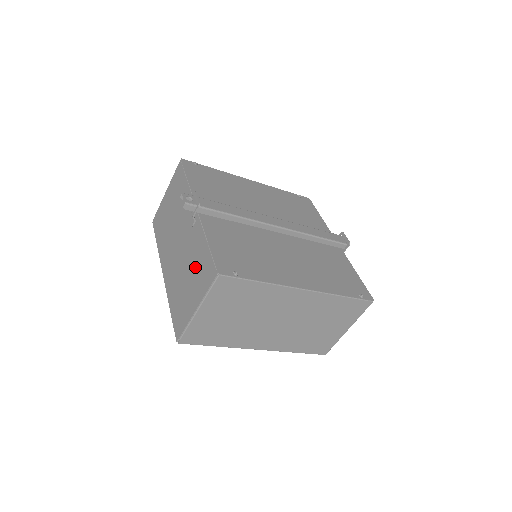
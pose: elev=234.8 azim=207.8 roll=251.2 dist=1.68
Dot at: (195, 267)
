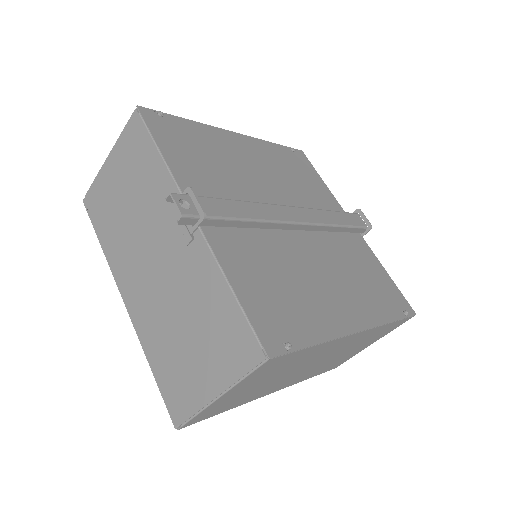
Dot at: (204, 322)
